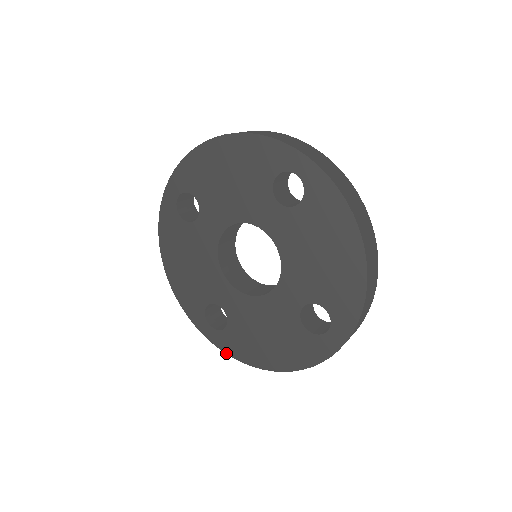
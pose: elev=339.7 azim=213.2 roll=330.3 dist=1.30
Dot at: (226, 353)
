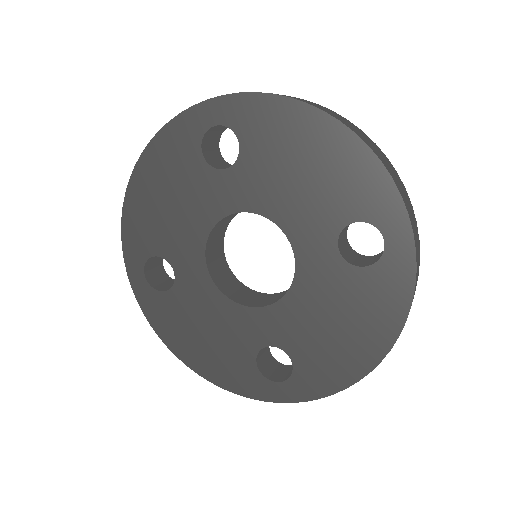
Dot at: (319, 398)
